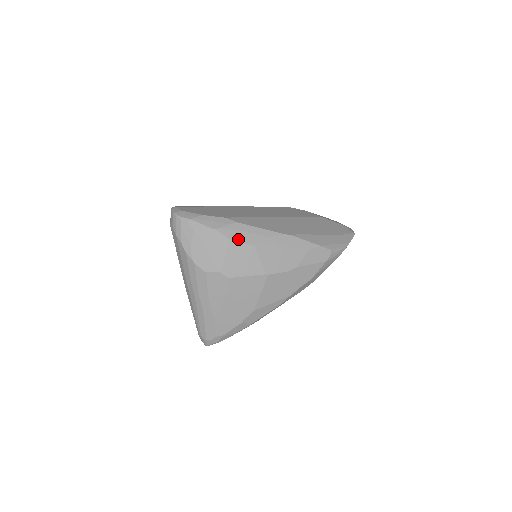
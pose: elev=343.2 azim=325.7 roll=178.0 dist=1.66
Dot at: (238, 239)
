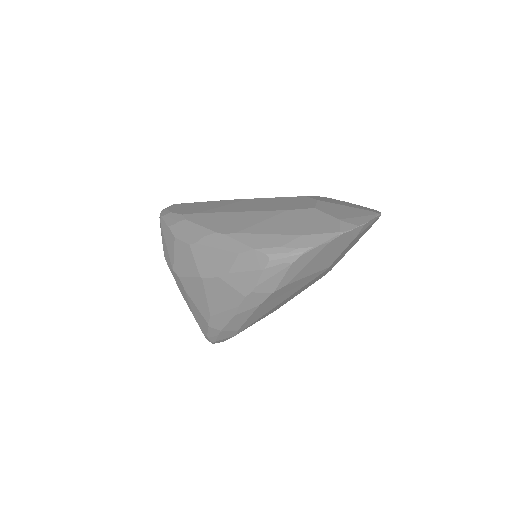
Dot at: (180, 237)
